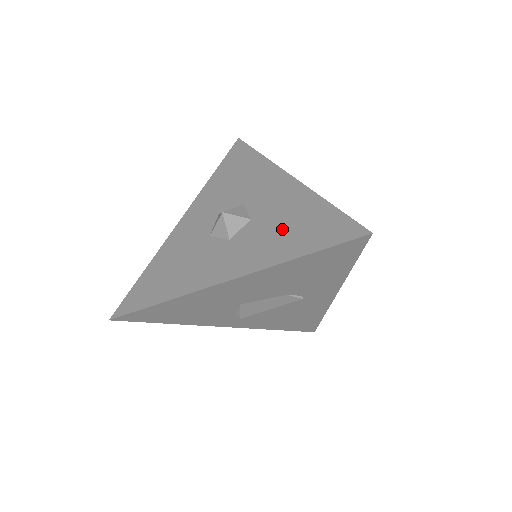
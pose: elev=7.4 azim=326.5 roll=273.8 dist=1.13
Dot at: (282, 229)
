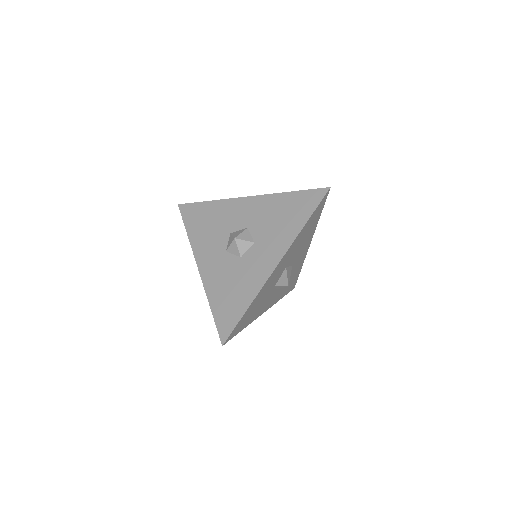
Dot at: (230, 286)
